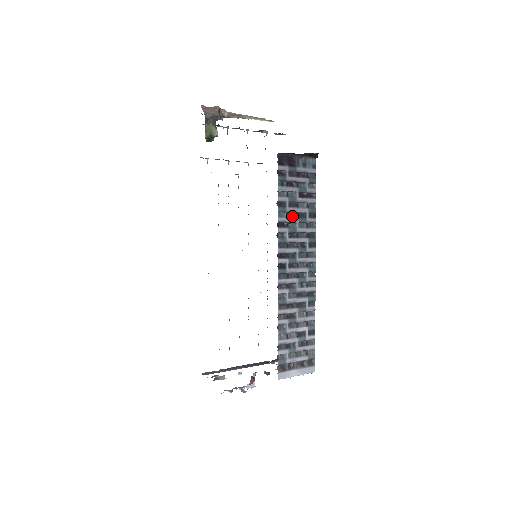
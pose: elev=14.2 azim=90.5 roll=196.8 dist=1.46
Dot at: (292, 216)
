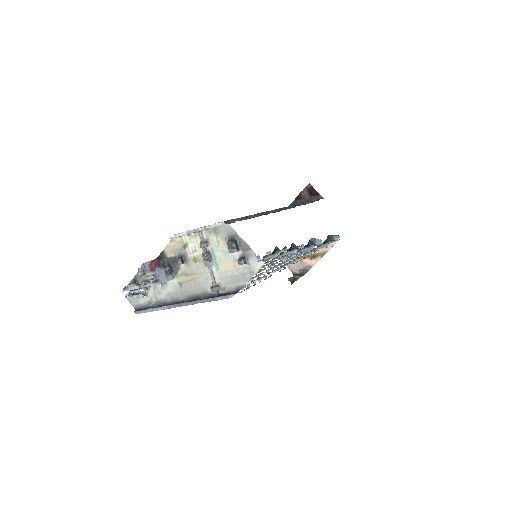
Dot at: occluded
